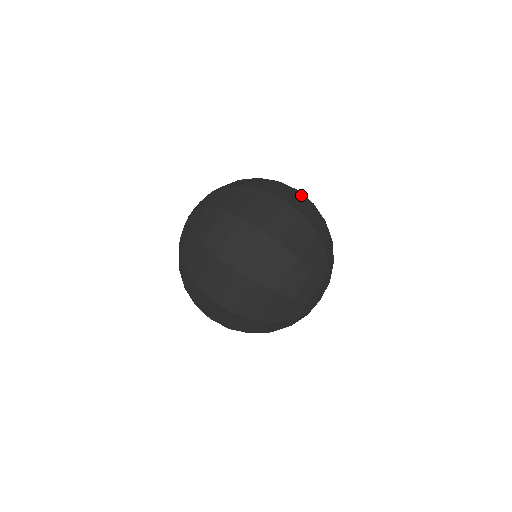
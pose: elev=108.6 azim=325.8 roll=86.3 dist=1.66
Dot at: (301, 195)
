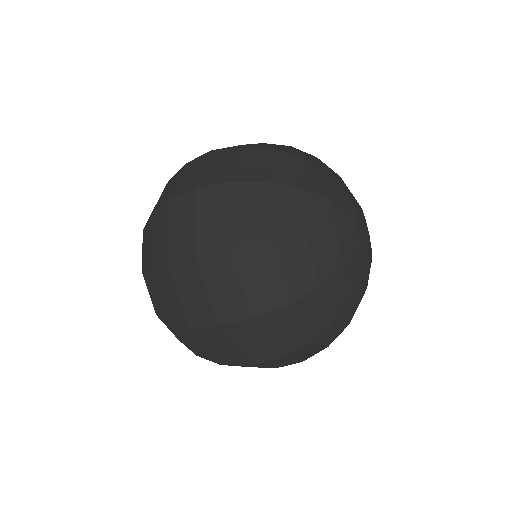
Dot at: (205, 194)
